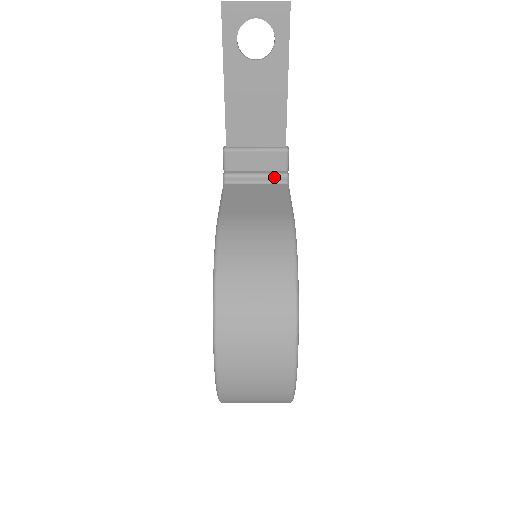
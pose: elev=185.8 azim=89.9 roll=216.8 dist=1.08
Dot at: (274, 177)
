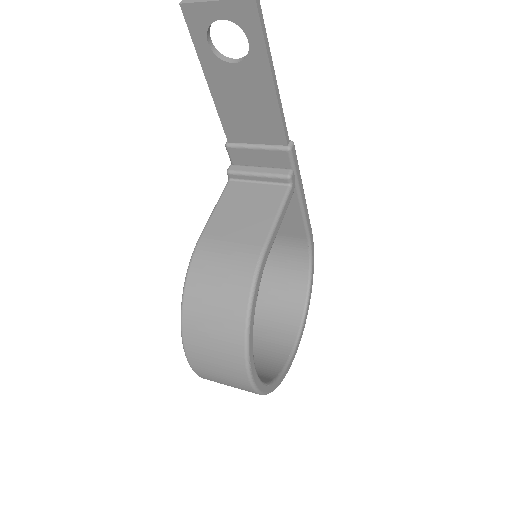
Dot at: (275, 178)
